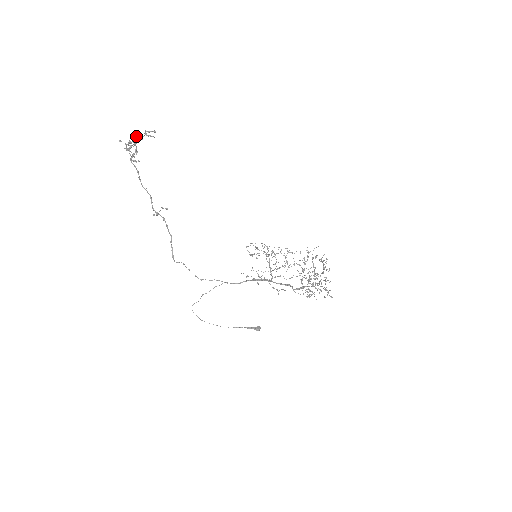
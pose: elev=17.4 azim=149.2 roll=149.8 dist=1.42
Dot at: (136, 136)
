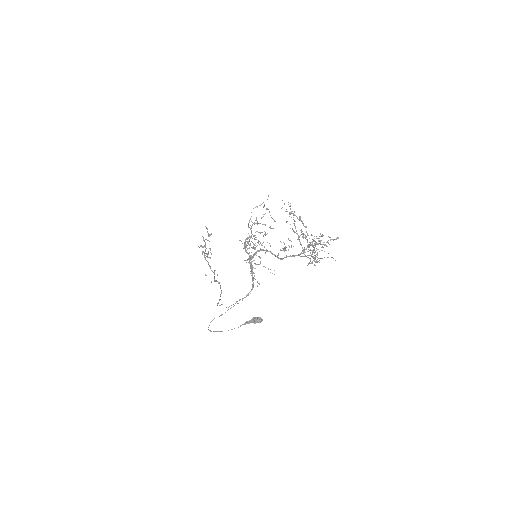
Dot at: (204, 240)
